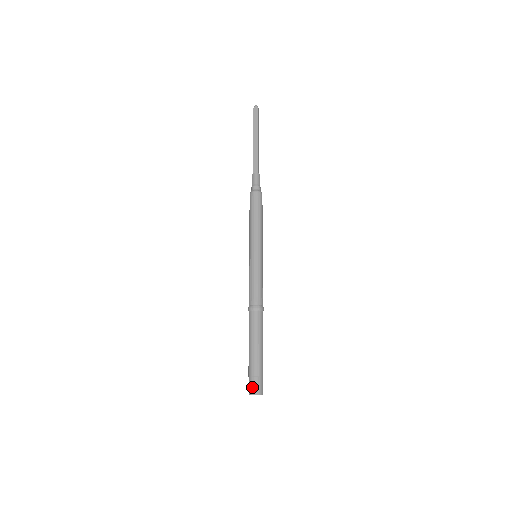
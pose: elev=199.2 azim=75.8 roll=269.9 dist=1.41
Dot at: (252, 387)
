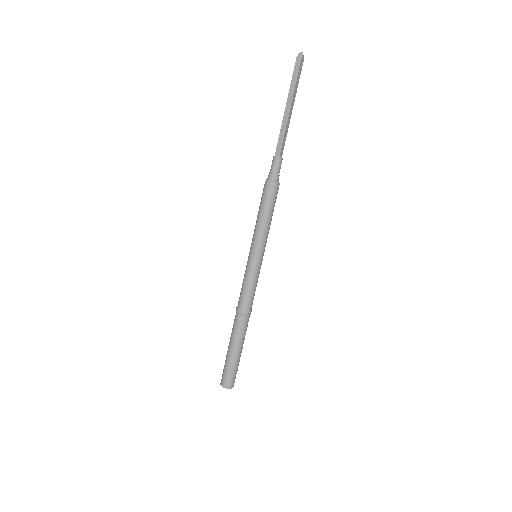
Dot at: (223, 381)
